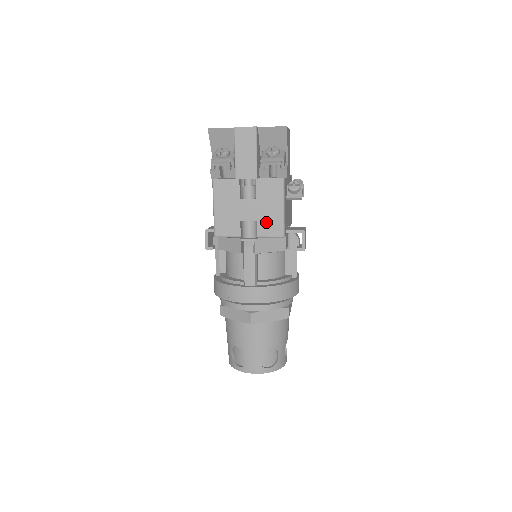
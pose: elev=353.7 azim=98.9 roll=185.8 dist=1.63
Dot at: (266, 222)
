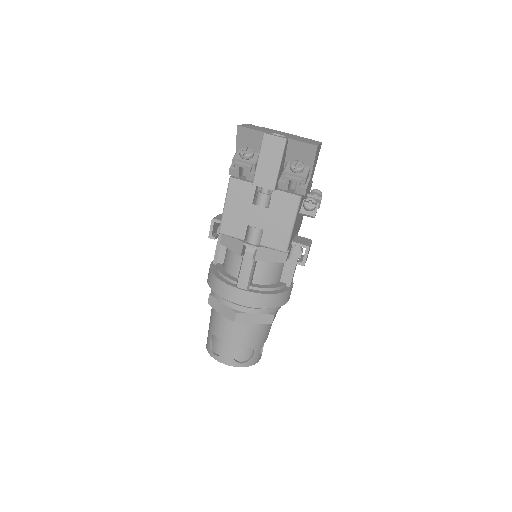
Dot at: (272, 233)
